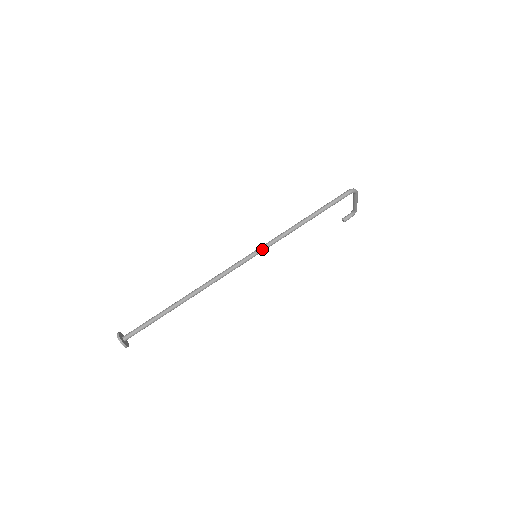
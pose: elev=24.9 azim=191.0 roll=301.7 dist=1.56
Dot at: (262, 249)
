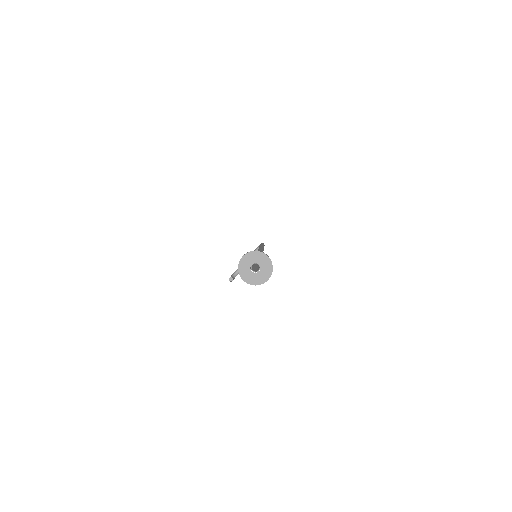
Dot at: (263, 250)
